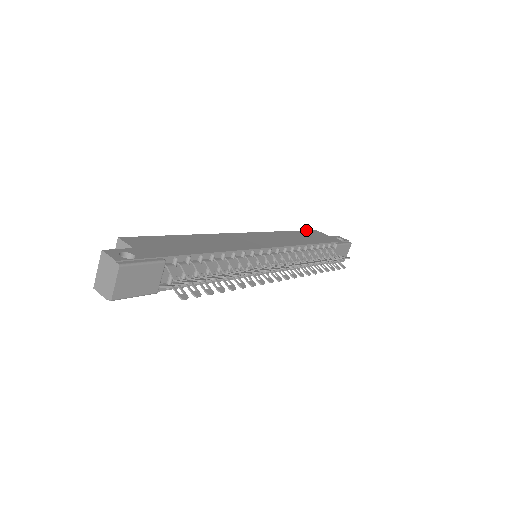
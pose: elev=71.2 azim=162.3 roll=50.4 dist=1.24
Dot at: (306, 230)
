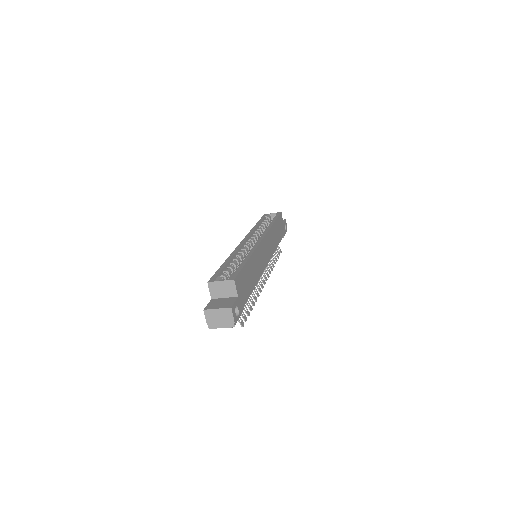
Dot at: (279, 215)
